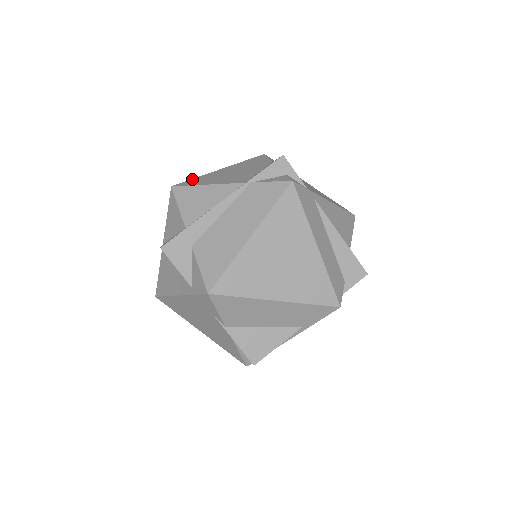
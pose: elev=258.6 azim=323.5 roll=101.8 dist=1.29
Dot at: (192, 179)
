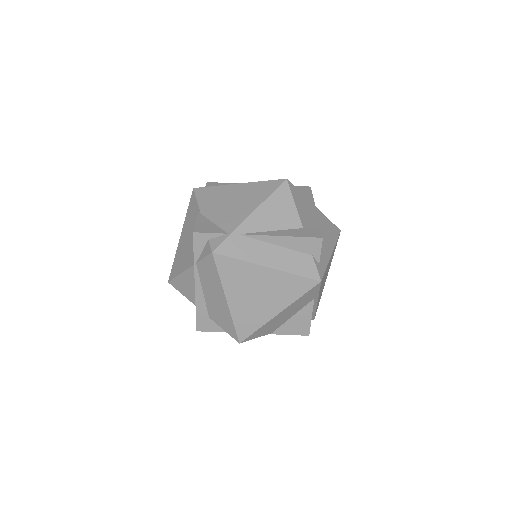
Dot at: (173, 265)
